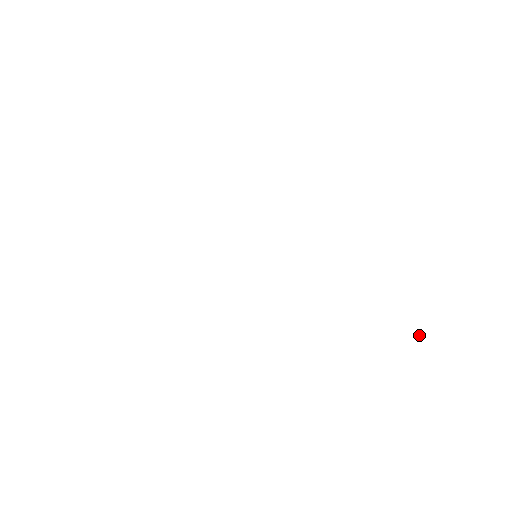
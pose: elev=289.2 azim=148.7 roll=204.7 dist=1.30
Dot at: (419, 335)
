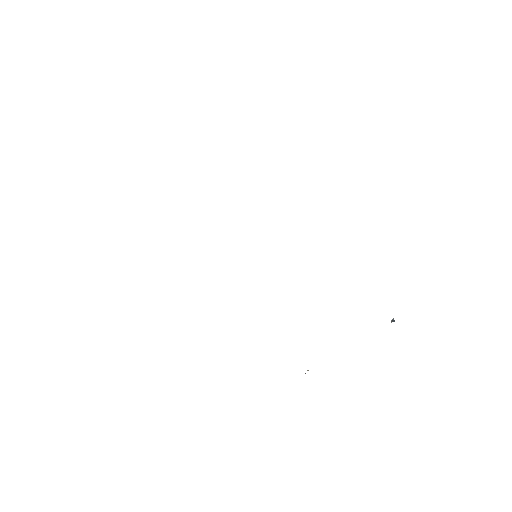
Dot at: (394, 321)
